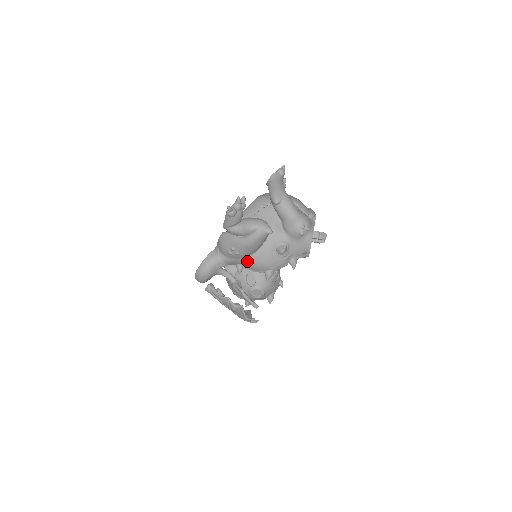
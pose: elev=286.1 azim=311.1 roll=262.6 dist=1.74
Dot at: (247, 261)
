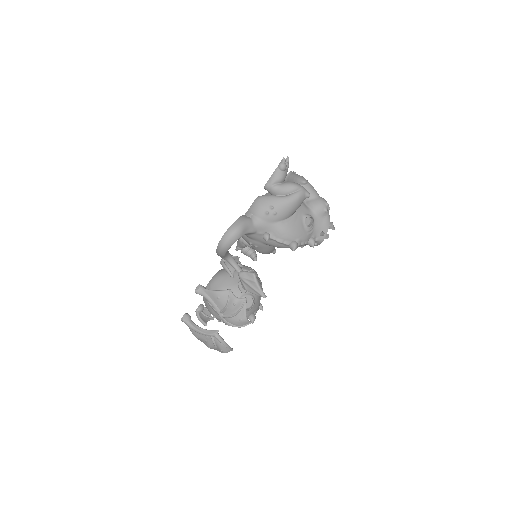
Dot at: (279, 226)
